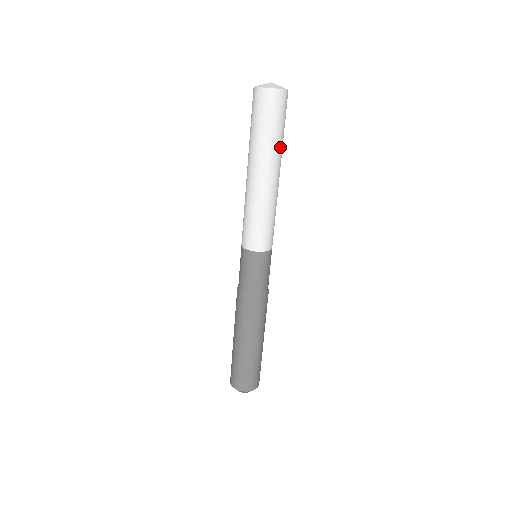
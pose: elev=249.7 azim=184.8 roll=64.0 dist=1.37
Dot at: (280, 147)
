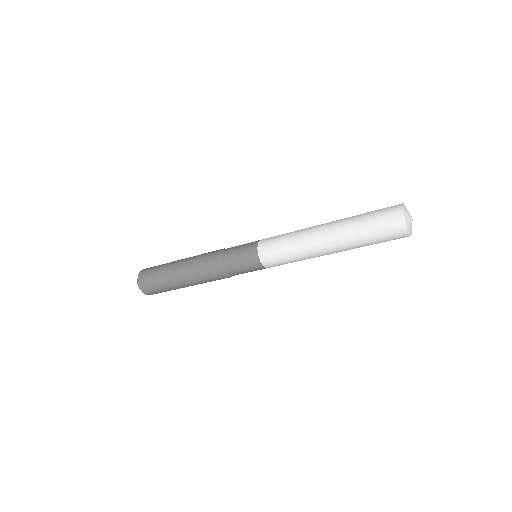
Dot at: occluded
